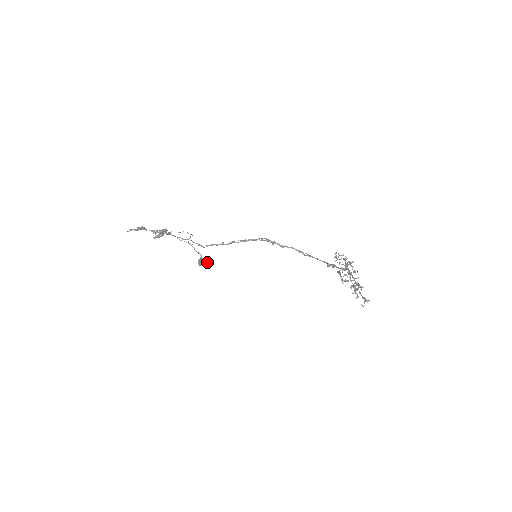
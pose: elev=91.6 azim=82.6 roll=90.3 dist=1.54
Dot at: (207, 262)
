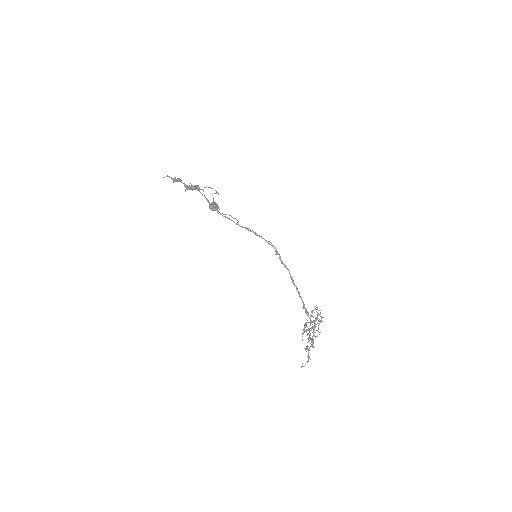
Dot at: occluded
